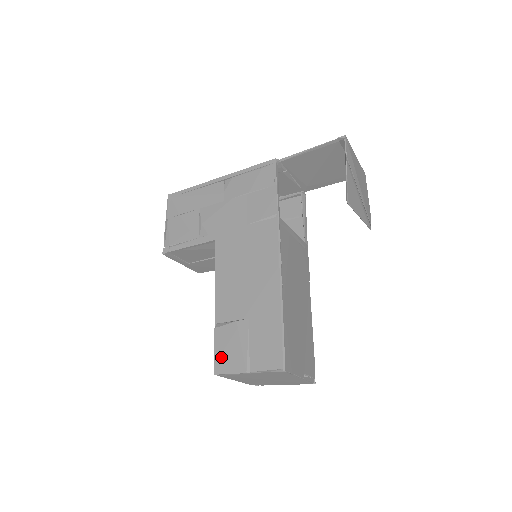
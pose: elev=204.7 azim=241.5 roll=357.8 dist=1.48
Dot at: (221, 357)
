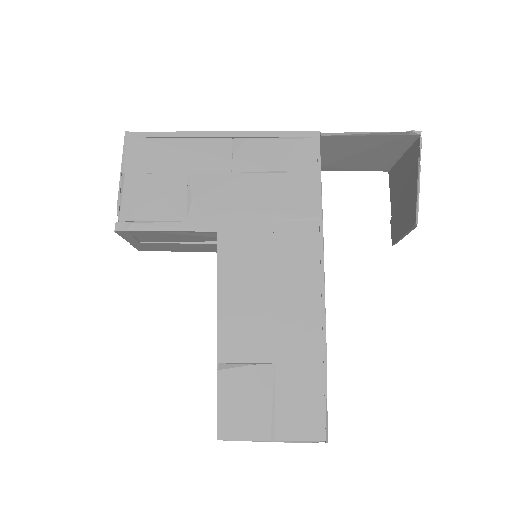
Dot at: (229, 415)
